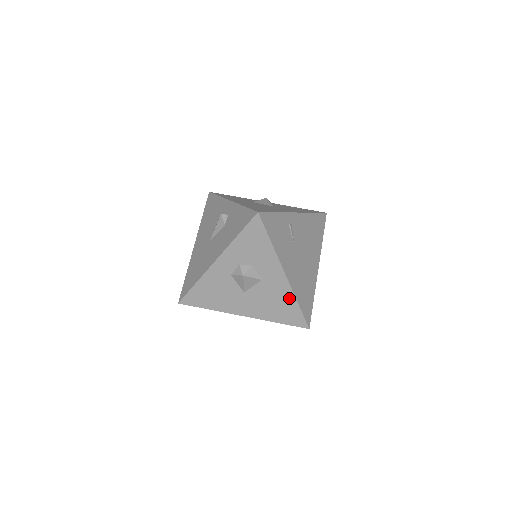
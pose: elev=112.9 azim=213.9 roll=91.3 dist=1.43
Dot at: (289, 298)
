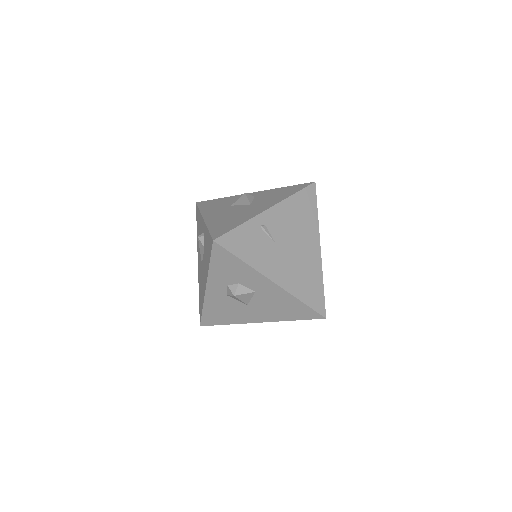
Dot at: (290, 299)
